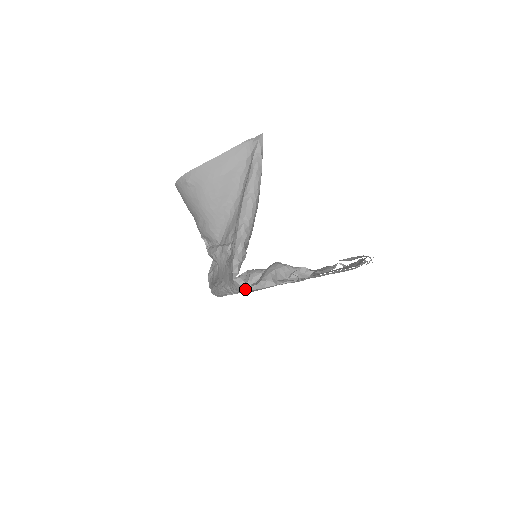
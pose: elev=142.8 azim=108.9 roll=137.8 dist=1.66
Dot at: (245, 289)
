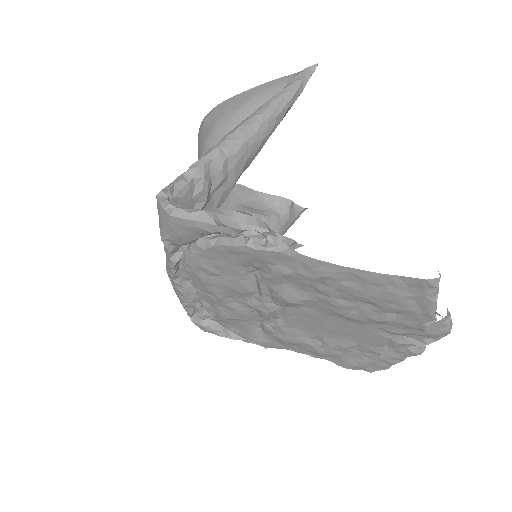
Dot at: (165, 215)
